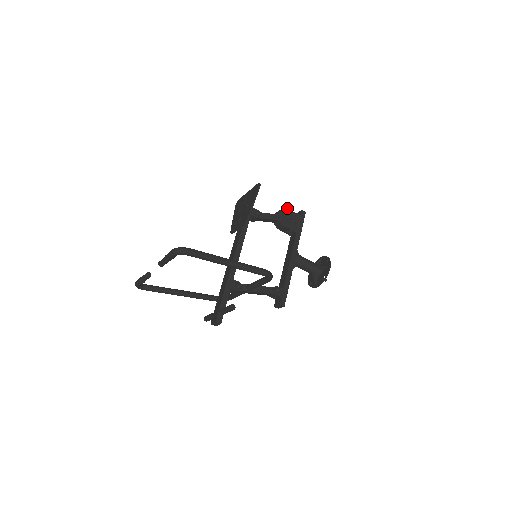
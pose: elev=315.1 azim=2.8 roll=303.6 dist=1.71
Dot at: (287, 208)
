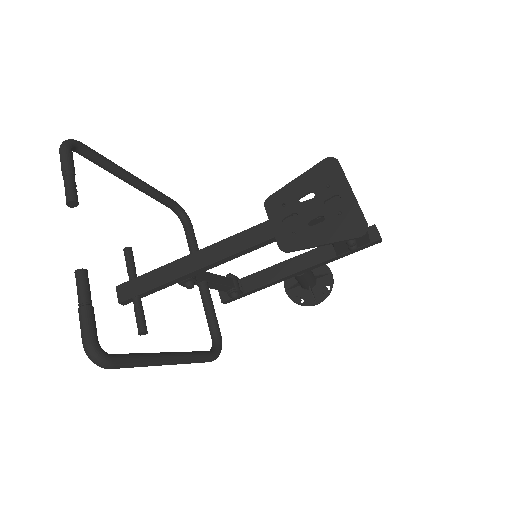
Dot at: occluded
